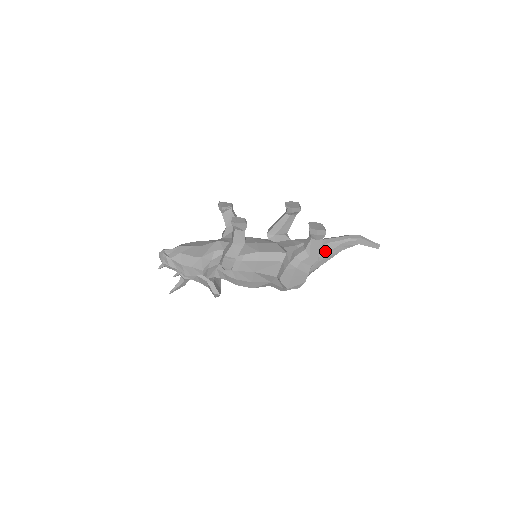
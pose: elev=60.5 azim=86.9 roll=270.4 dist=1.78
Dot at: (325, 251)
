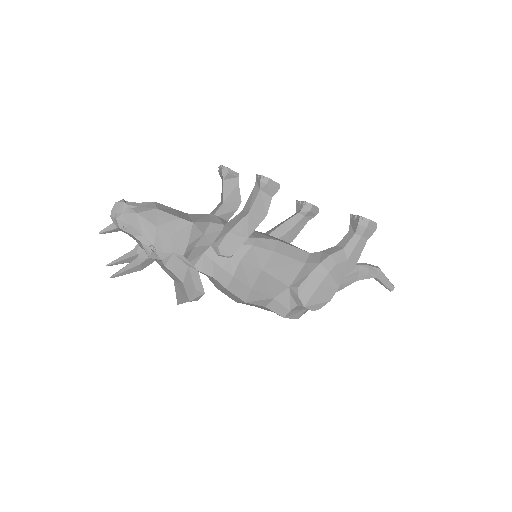
Dot at: occluded
